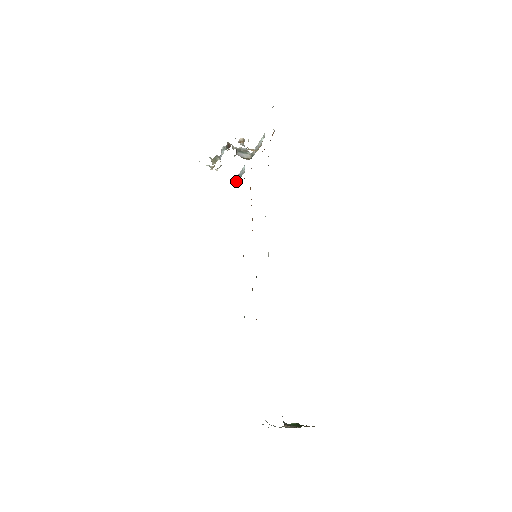
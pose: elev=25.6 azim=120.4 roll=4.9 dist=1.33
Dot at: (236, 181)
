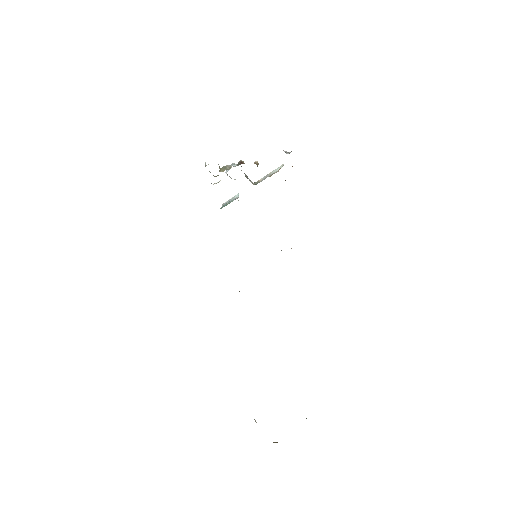
Dot at: occluded
